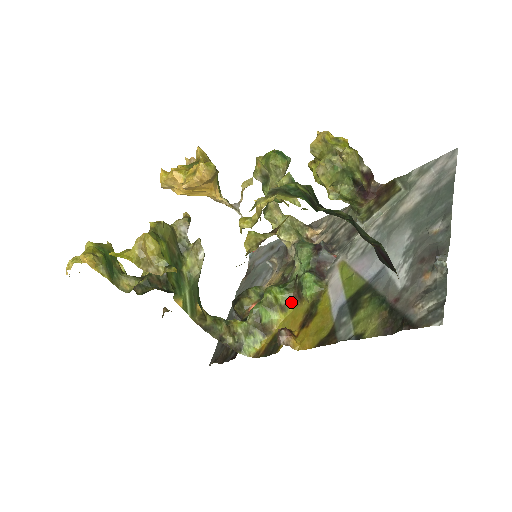
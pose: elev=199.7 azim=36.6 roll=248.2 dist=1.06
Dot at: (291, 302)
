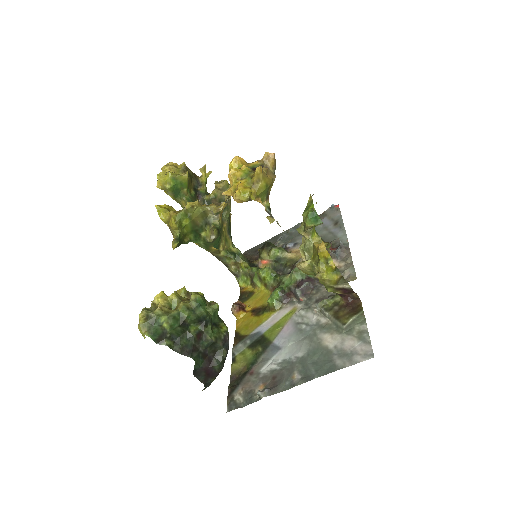
Dot at: (270, 289)
